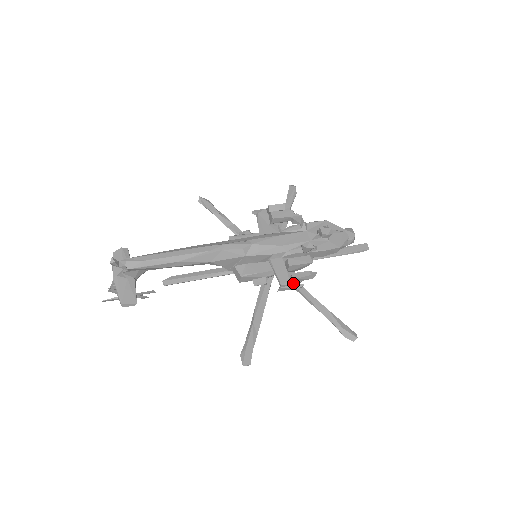
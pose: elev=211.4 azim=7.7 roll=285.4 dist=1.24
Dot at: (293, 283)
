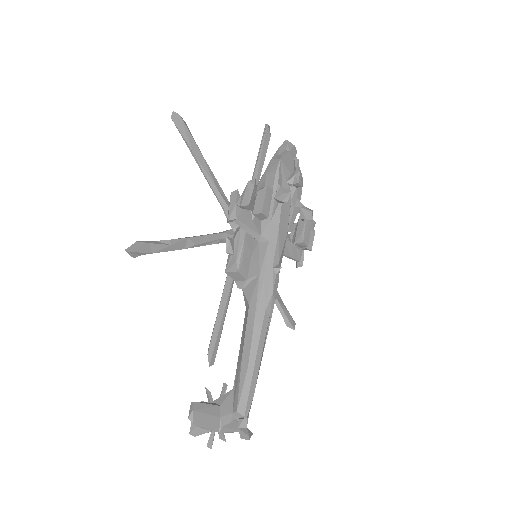
Dot at: (303, 249)
